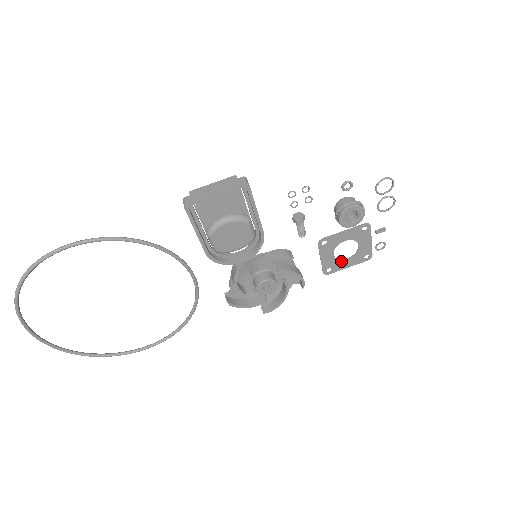
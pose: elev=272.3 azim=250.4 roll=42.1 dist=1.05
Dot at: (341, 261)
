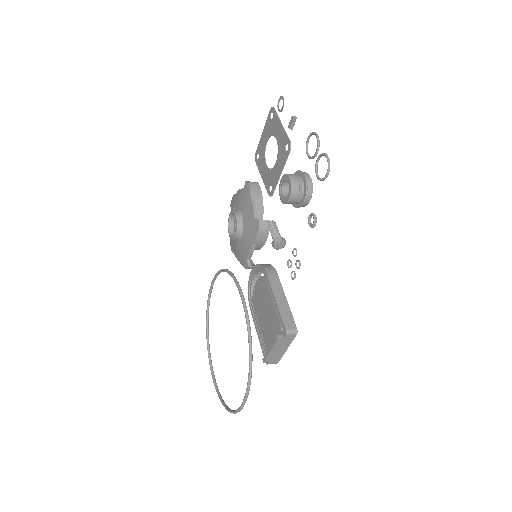
Dot at: (264, 148)
